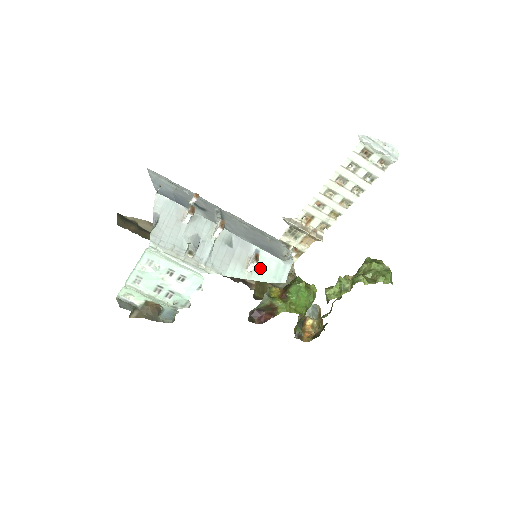
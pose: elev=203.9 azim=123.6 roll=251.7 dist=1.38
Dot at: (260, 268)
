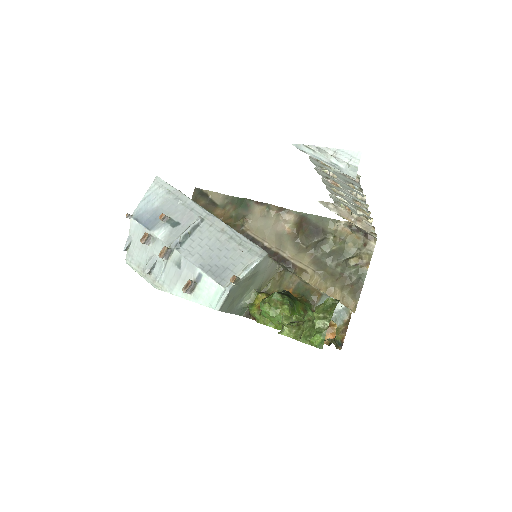
Dot at: (200, 291)
